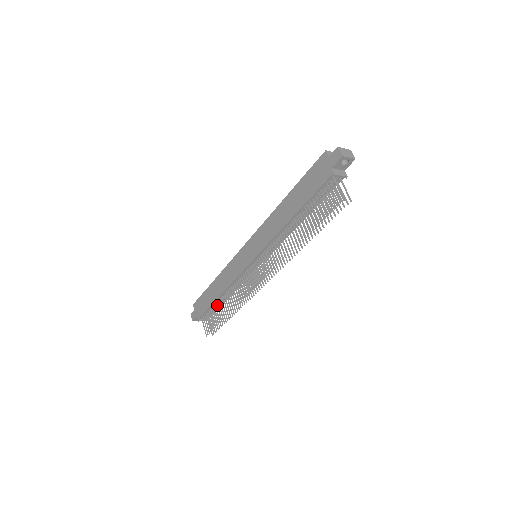
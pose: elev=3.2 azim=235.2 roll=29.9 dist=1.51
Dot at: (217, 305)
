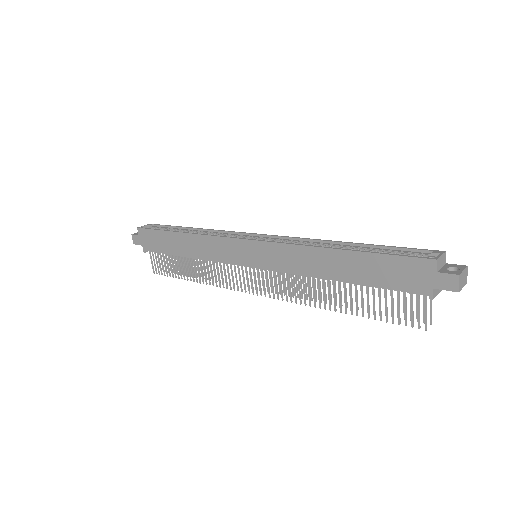
Dot at: (178, 258)
